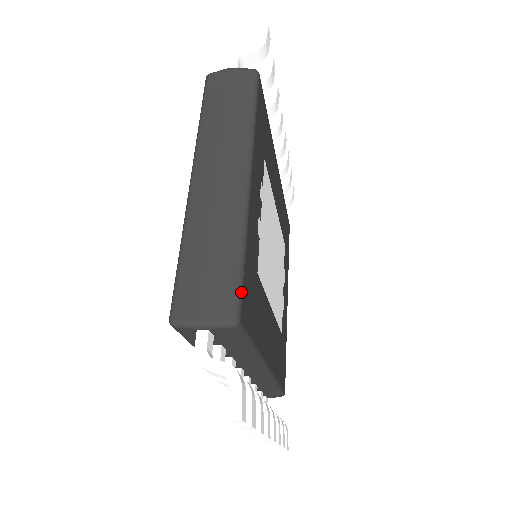
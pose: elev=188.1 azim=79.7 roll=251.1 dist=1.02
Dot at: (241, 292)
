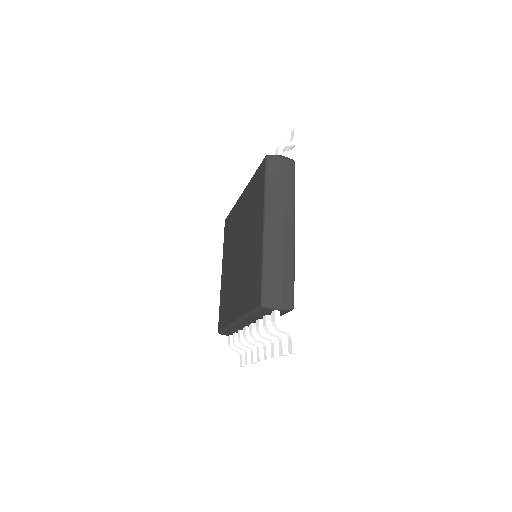
Dot at: occluded
